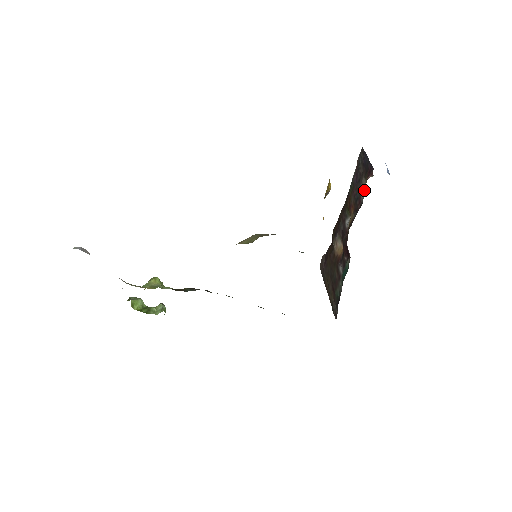
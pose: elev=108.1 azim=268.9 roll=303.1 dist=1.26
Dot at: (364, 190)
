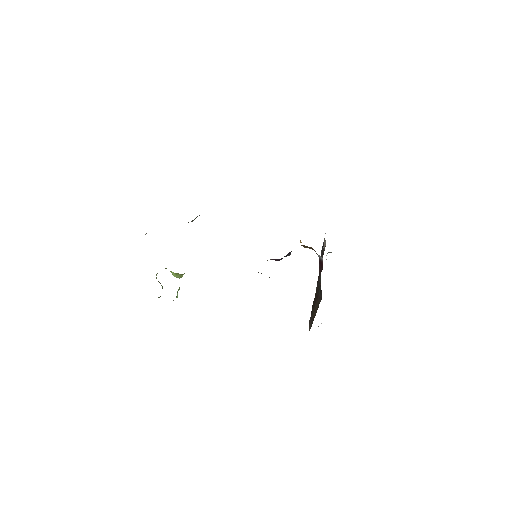
Dot at: (325, 246)
